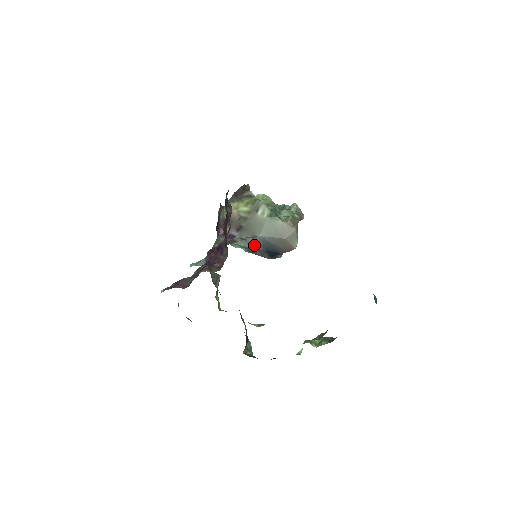
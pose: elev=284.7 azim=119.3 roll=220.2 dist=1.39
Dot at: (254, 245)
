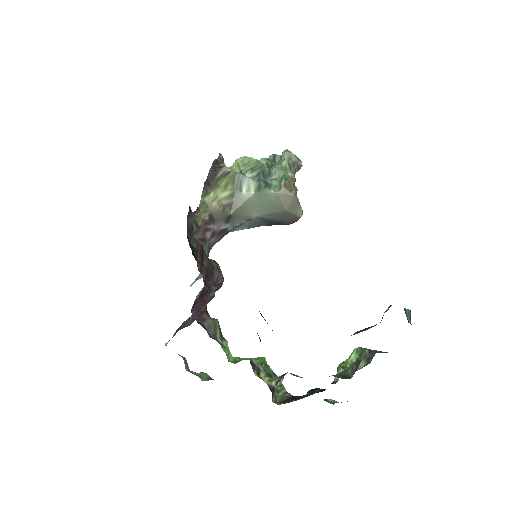
Dot at: (254, 225)
